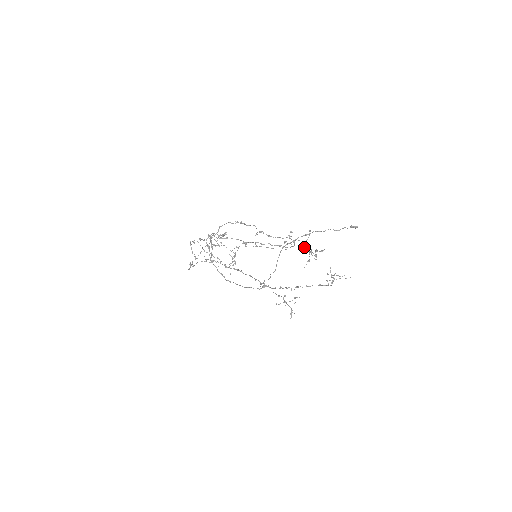
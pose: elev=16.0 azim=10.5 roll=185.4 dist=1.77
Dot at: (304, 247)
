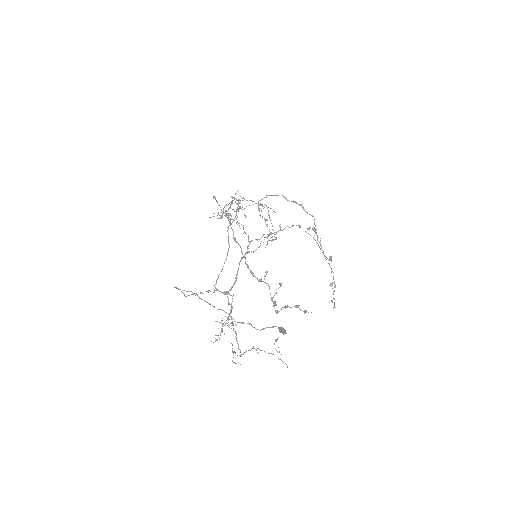
Dot at: (334, 284)
